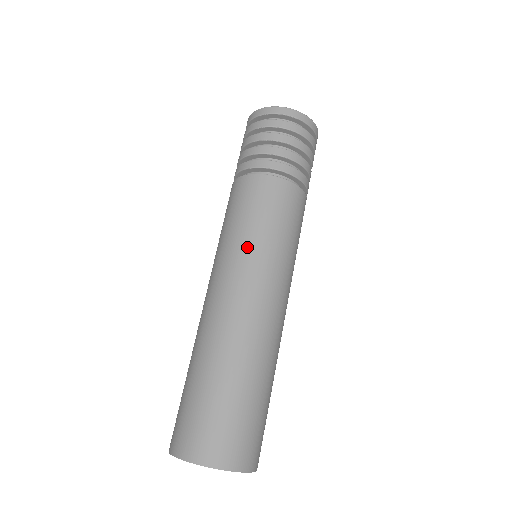
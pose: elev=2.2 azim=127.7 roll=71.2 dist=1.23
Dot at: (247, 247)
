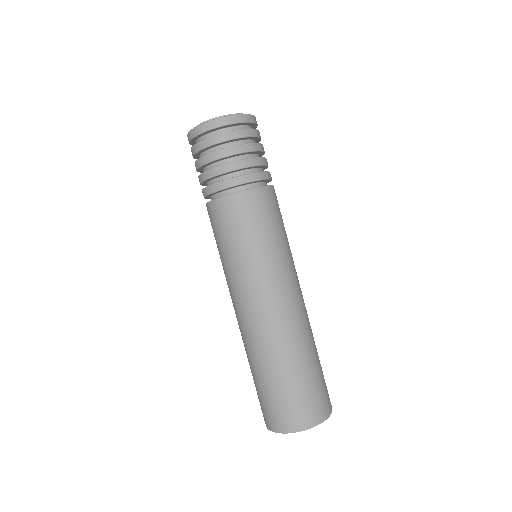
Dot at: (228, 269)
